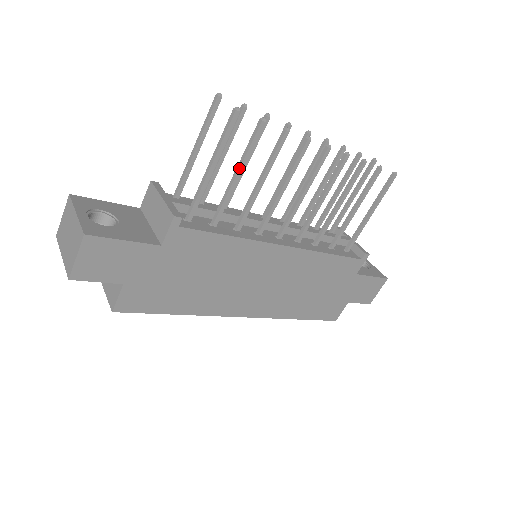
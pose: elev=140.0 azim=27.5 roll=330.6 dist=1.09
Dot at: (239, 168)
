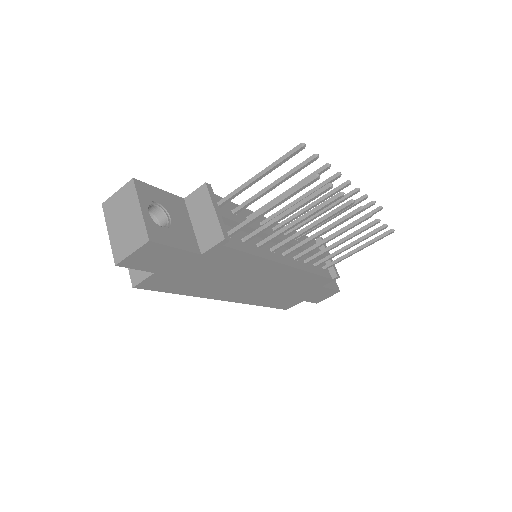
Dot at: (291, 211)
